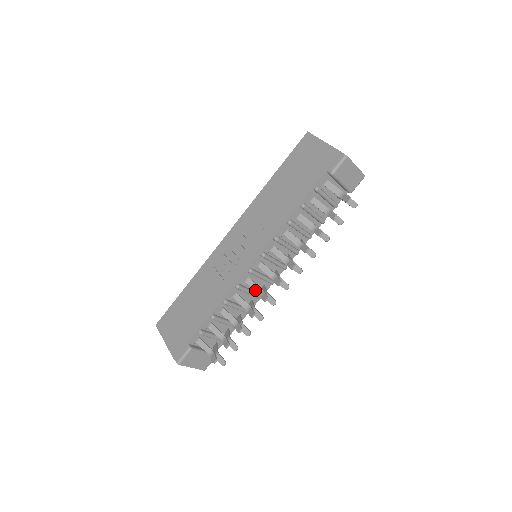
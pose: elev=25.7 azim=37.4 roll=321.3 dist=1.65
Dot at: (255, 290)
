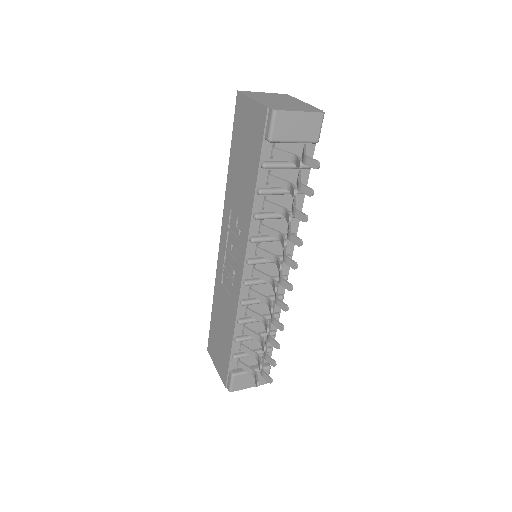
Dot at: occluded
